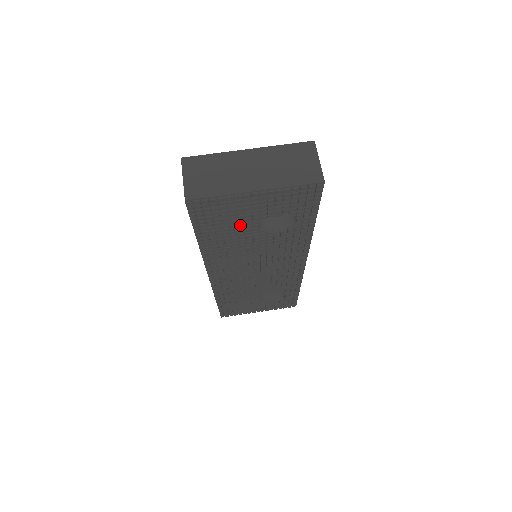
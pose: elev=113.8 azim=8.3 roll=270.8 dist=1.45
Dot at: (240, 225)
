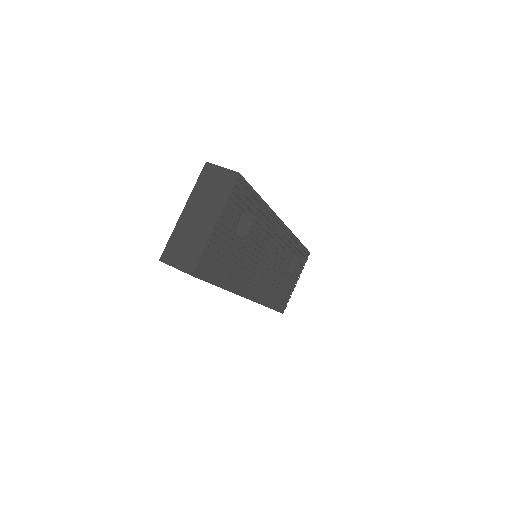
Dot at: (230, 250)
